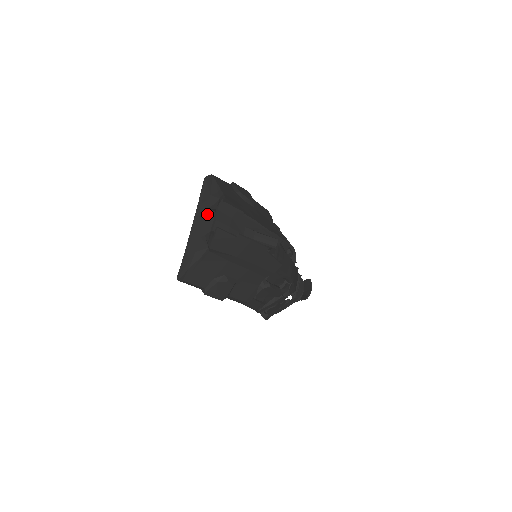
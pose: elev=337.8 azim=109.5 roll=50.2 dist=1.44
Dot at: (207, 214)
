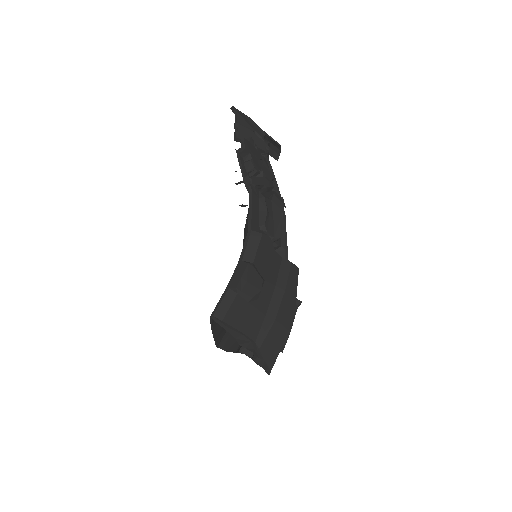
Dot at: occluded
